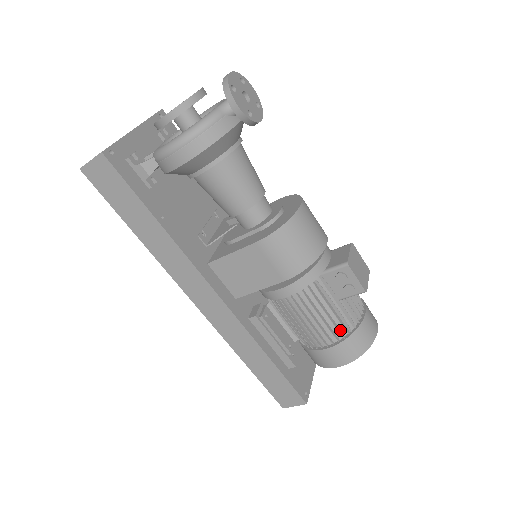
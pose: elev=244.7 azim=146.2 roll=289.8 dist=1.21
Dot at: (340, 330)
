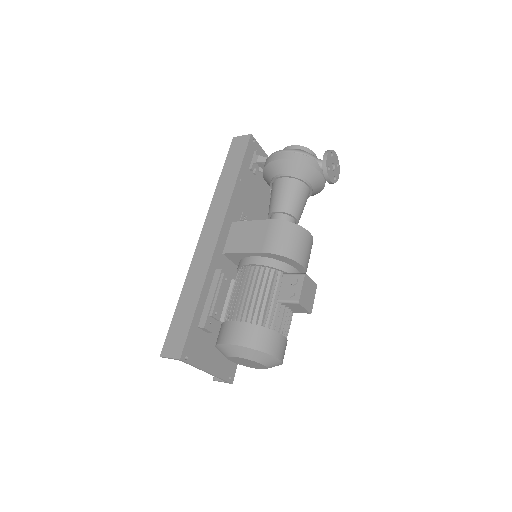
Dot at: (259, 318)
